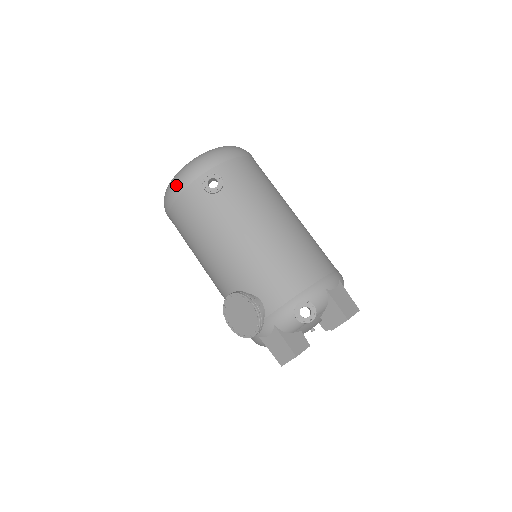
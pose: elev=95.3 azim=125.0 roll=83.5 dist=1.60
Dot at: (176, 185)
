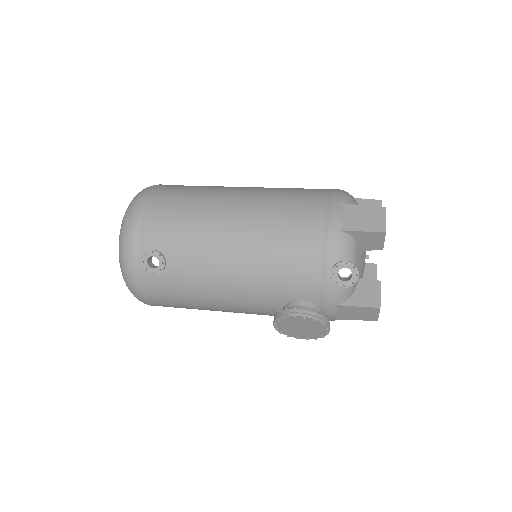
Dot at: (134, 290)
